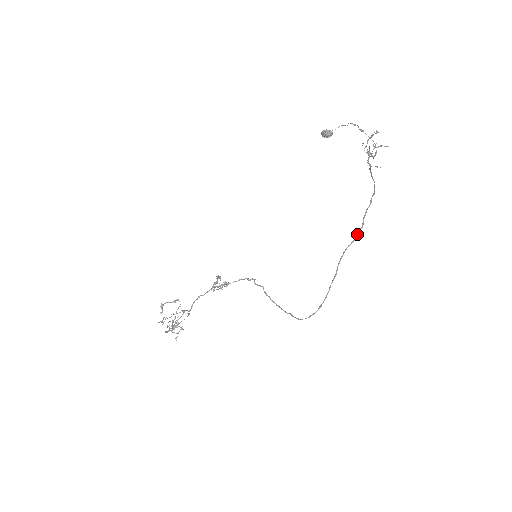
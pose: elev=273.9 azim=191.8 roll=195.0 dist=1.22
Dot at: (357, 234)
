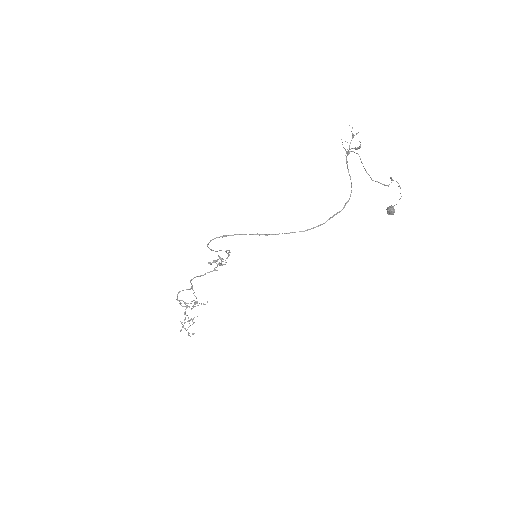
Dot at: (316, 226)
